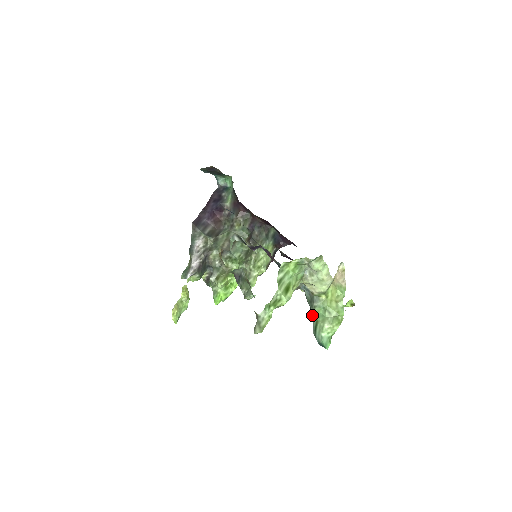
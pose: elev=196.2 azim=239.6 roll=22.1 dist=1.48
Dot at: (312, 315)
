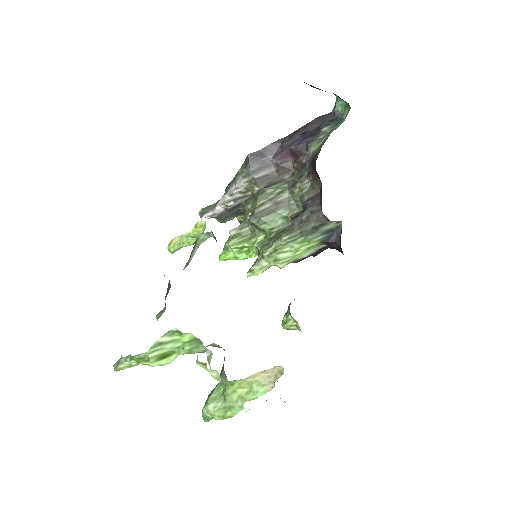
Dot at: occluded
